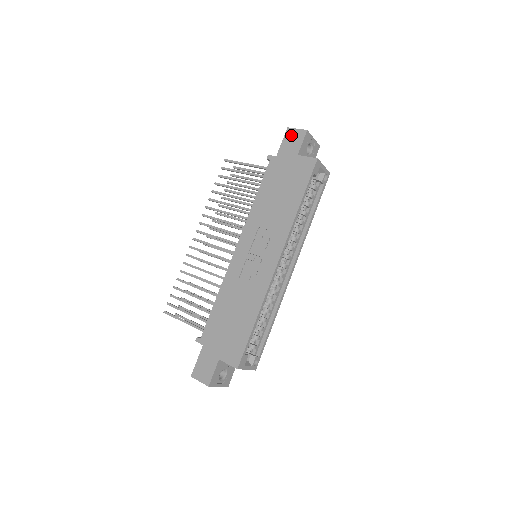
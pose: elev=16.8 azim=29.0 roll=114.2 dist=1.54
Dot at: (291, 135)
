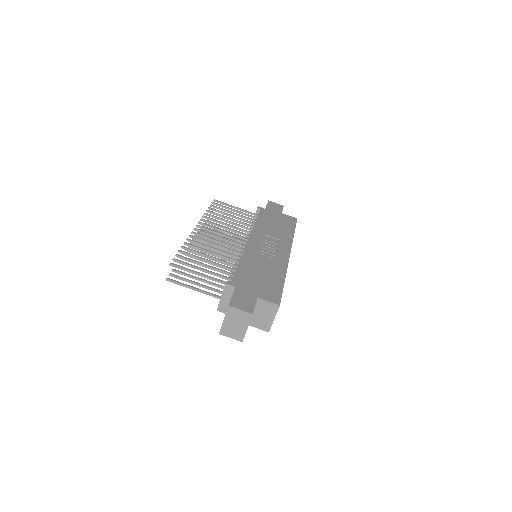
Dot at: (273, 204)
